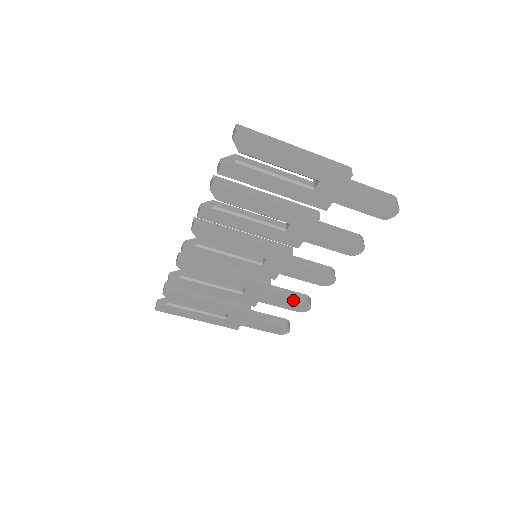
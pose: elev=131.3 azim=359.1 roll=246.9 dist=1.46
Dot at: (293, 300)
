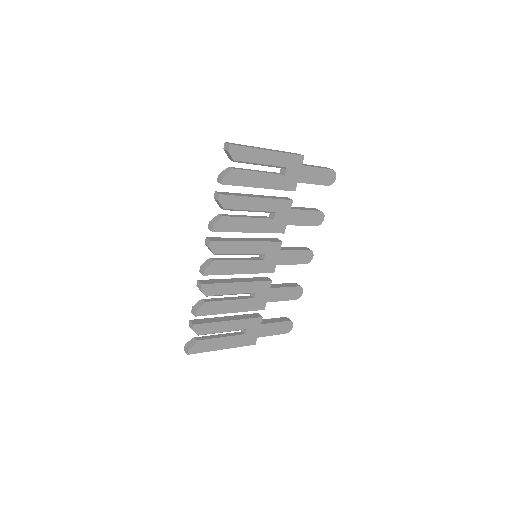
Dot at: (290, 289)
